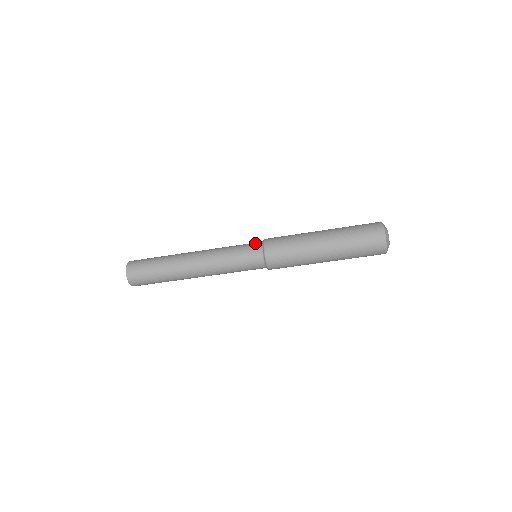
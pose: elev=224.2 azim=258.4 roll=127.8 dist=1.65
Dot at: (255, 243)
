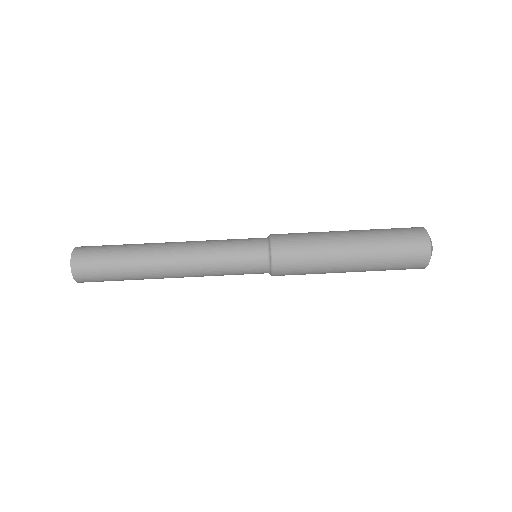
Dot at: occluded
